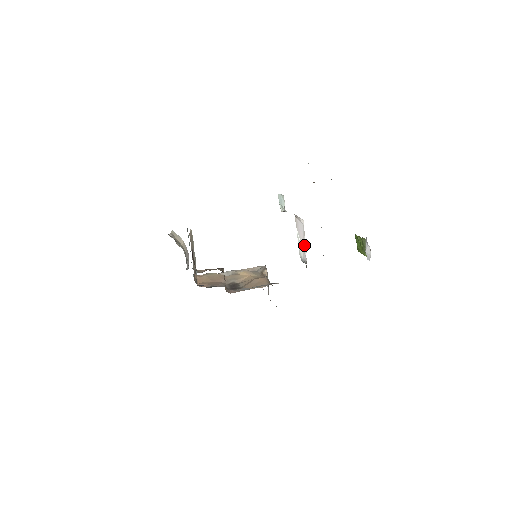
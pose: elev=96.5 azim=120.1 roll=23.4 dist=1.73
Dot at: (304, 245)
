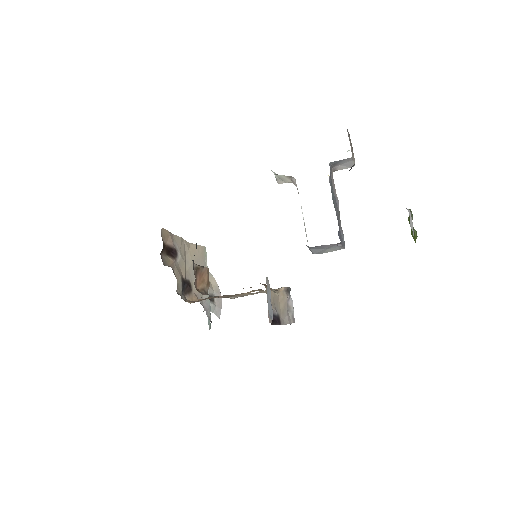
Dot at: occluded
